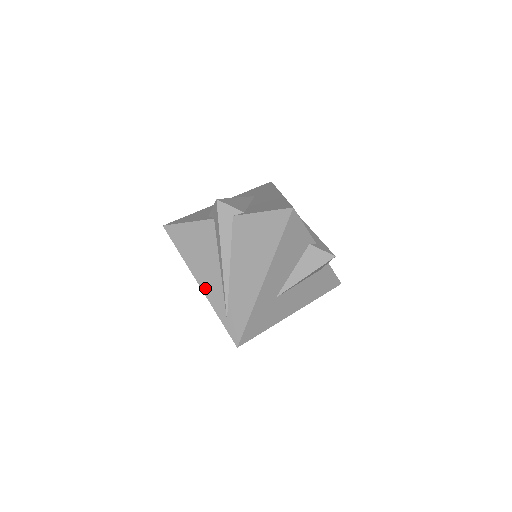
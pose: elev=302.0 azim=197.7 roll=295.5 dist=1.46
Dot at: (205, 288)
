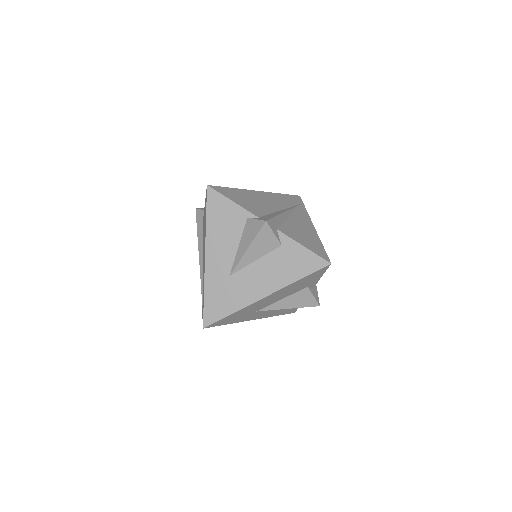
Dot at: occluded
